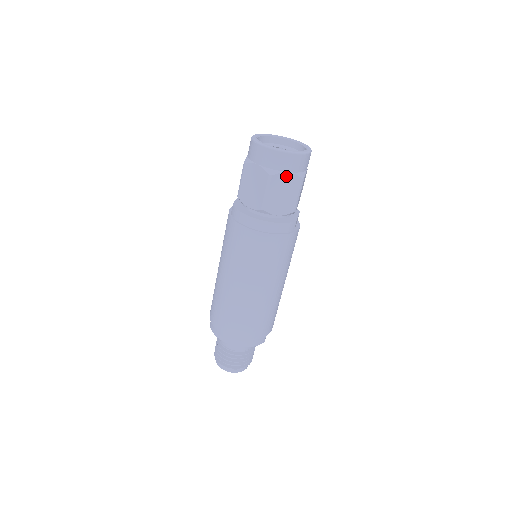
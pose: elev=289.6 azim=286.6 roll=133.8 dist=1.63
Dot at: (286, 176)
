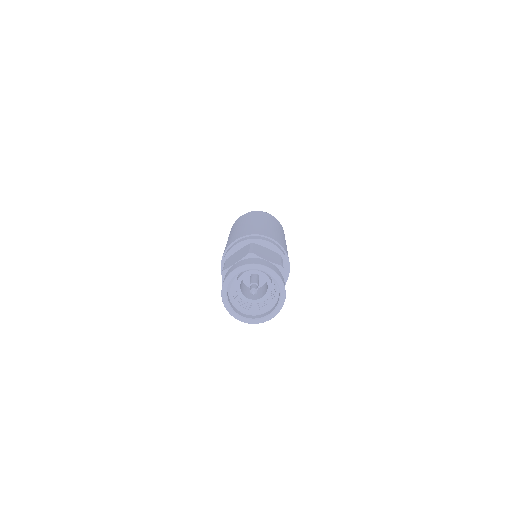
Dot at: occluded
